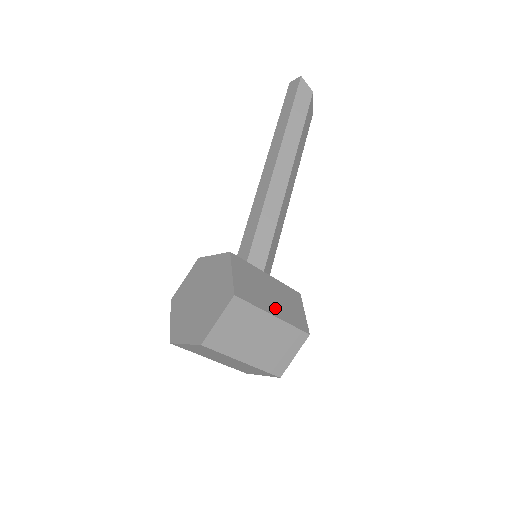
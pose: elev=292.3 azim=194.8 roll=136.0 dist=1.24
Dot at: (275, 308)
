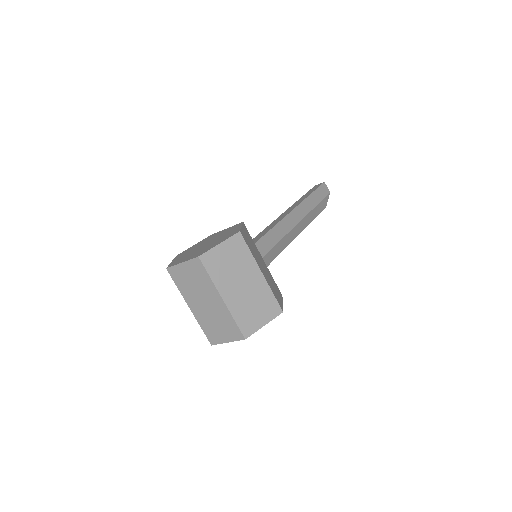
Dot at: (263, 272)
